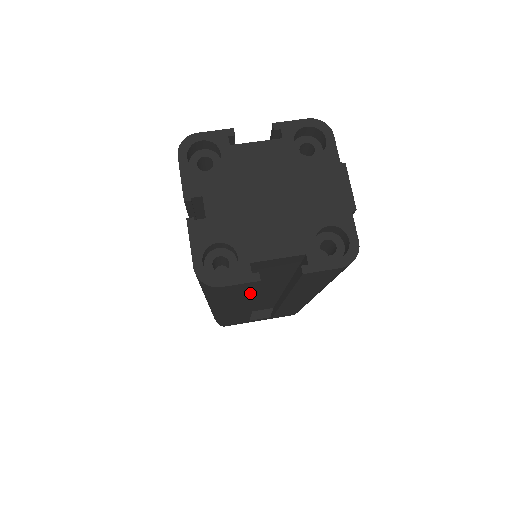
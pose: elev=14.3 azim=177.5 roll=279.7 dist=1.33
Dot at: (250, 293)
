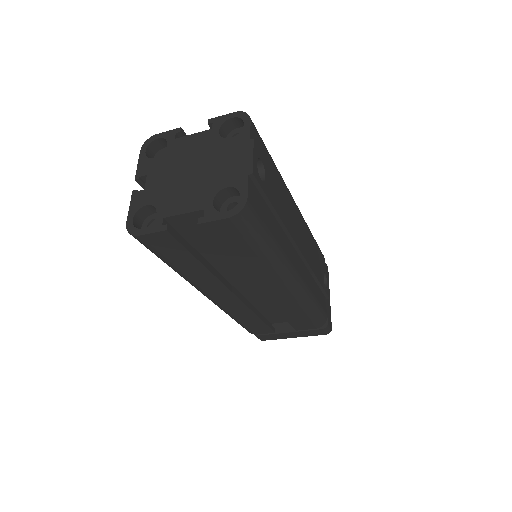
Dot at: (188, 256)
